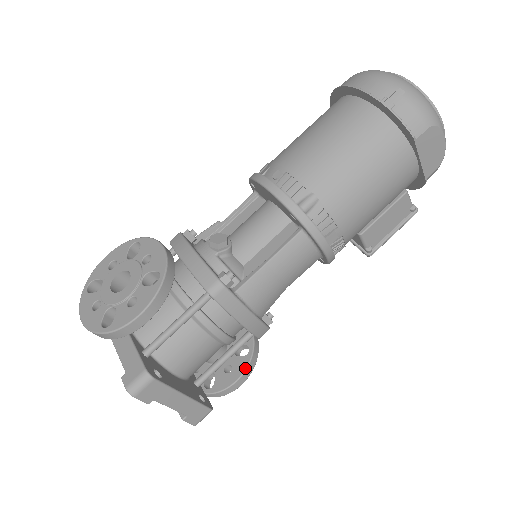
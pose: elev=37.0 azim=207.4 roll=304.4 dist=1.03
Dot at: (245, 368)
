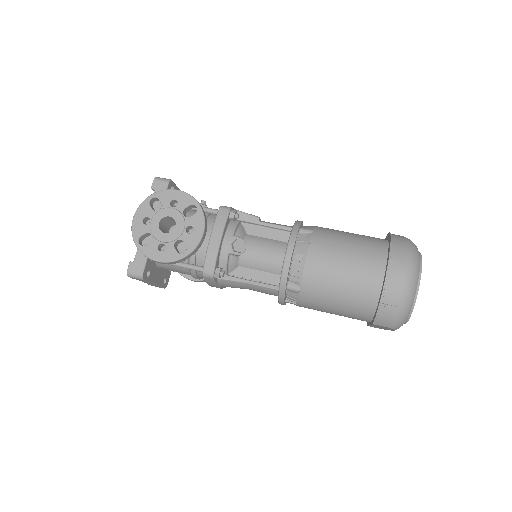
Dot at: (201, 280)
